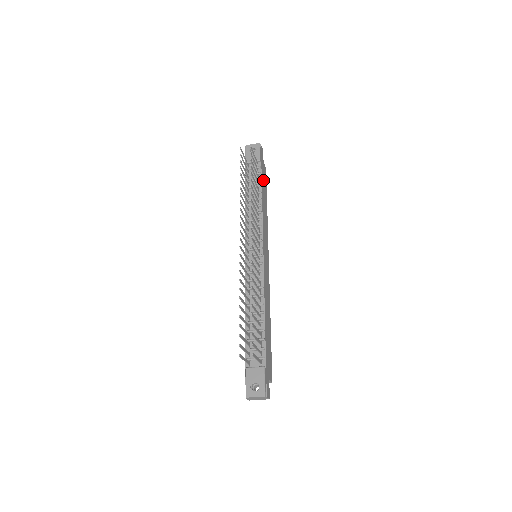
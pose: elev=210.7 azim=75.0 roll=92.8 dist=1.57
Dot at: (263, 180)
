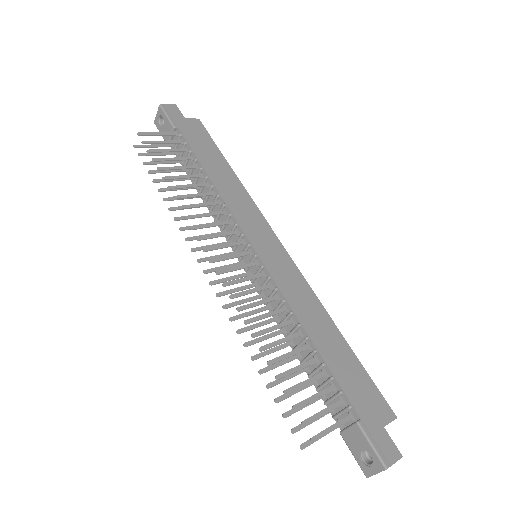
Dot at: (198, 145)
